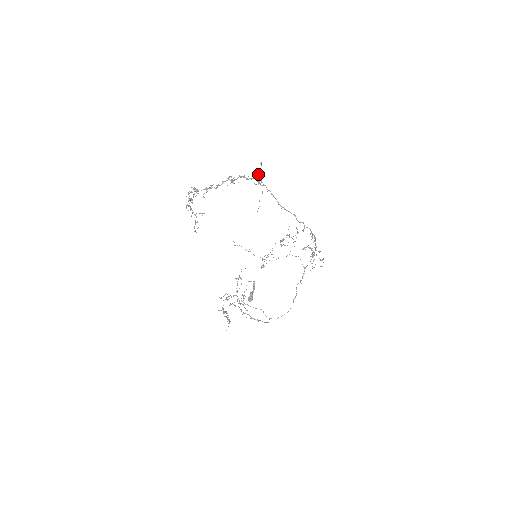
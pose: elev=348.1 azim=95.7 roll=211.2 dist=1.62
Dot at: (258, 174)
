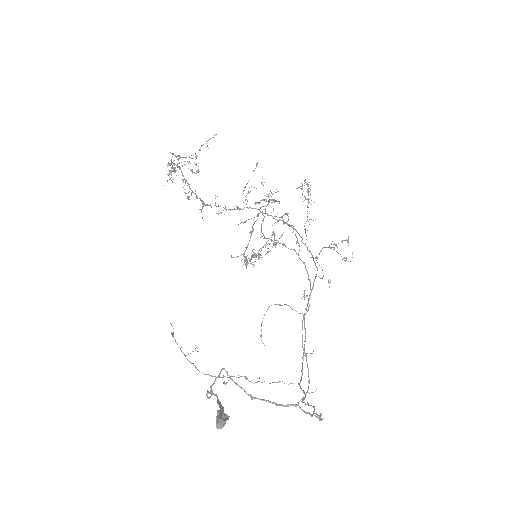
Dot at: occluded
